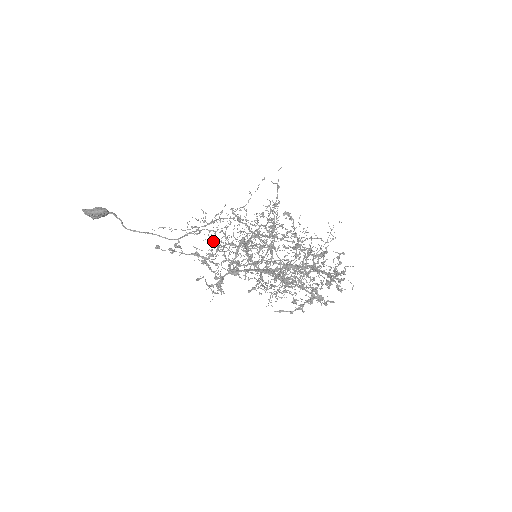
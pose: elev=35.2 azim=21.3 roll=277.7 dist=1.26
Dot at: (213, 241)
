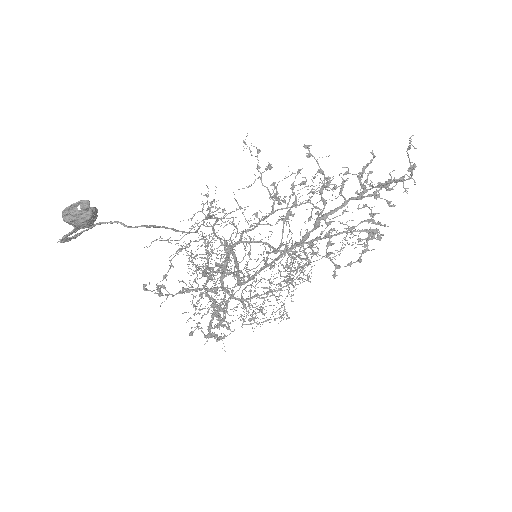
Dot at: occluded
